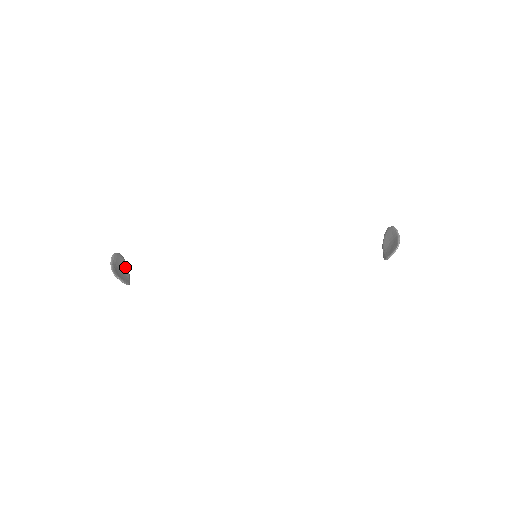
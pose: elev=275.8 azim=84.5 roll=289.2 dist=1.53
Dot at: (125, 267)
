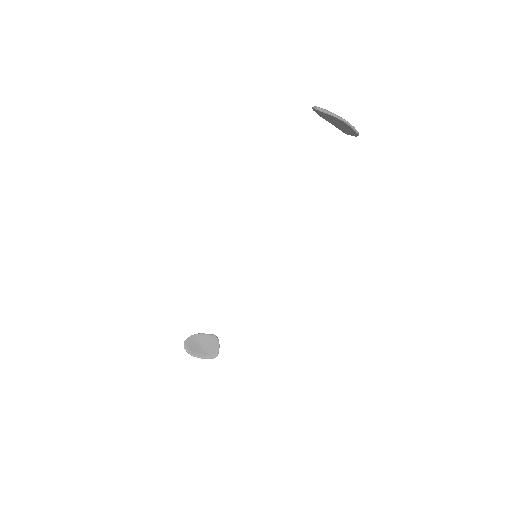
Dot at: (196, 339)
